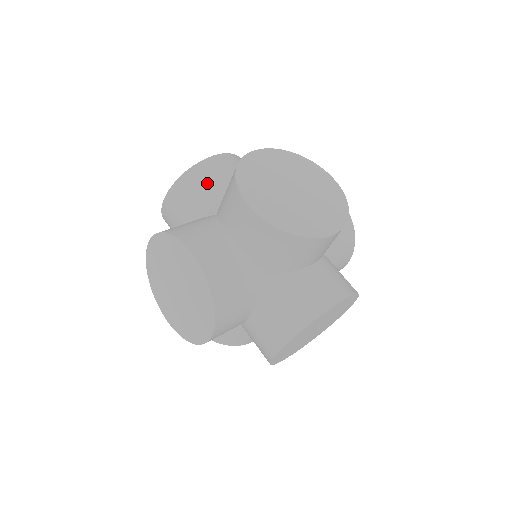
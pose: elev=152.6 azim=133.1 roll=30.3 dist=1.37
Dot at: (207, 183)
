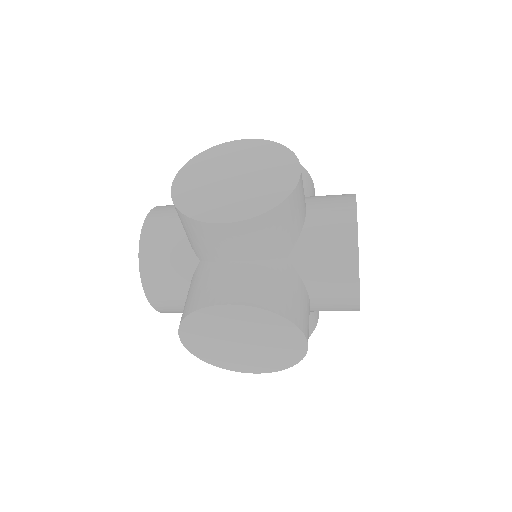
Dot at: (164, 249)
